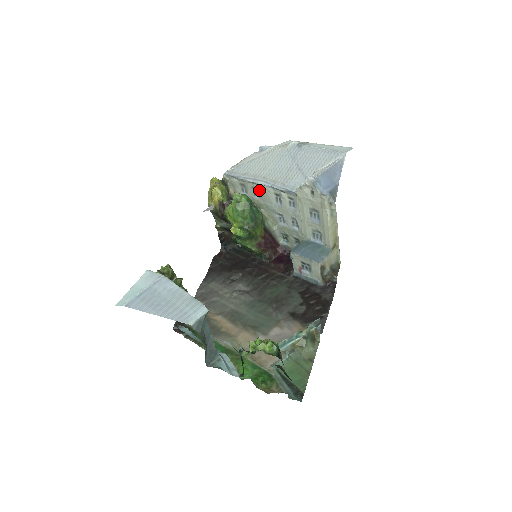
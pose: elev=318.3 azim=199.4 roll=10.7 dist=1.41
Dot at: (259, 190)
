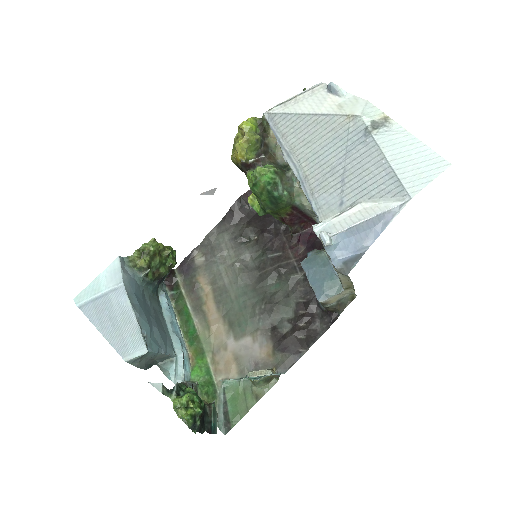
Dot at: occluded
